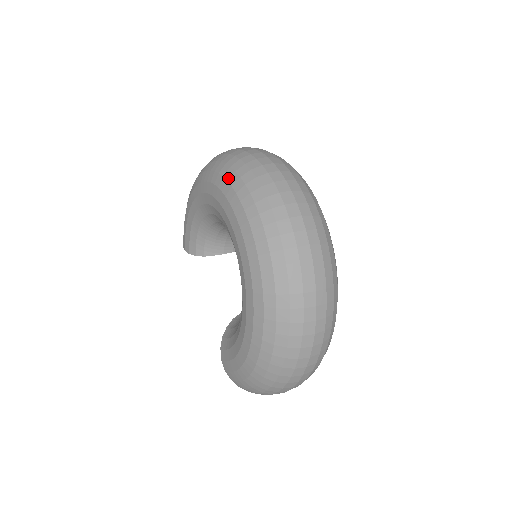
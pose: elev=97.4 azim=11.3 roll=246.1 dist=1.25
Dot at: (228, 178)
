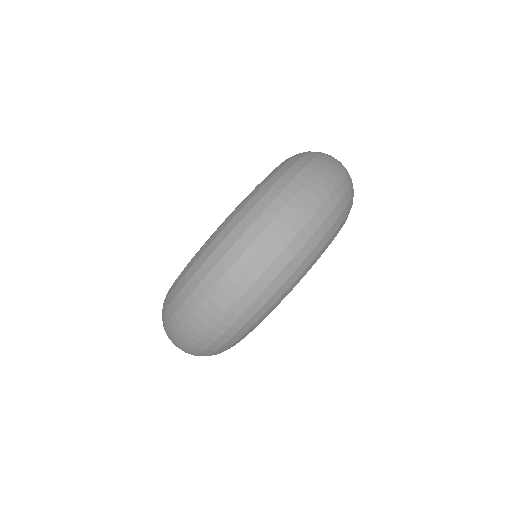
Dot at: (250, 200)
